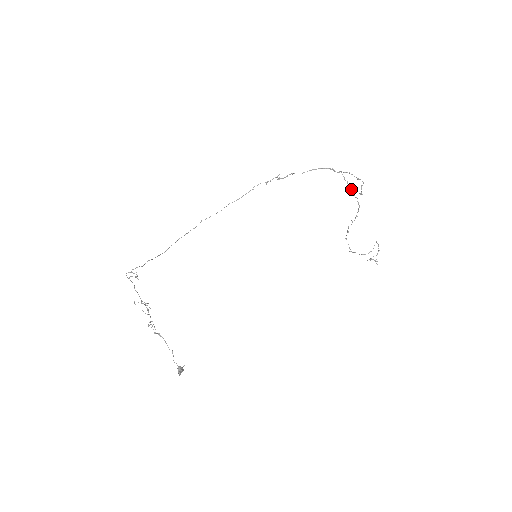
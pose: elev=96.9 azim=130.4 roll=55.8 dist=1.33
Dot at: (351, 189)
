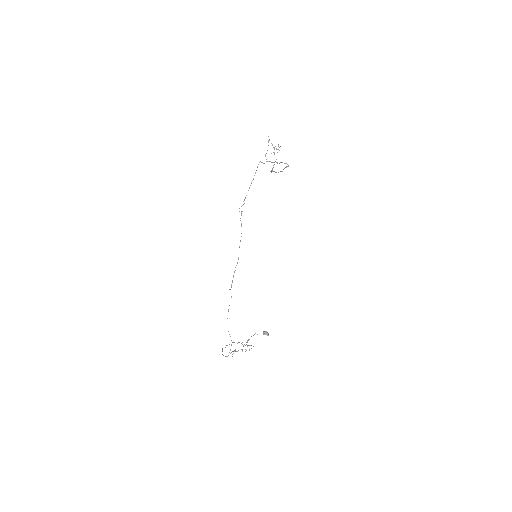
Dot at: occluded
